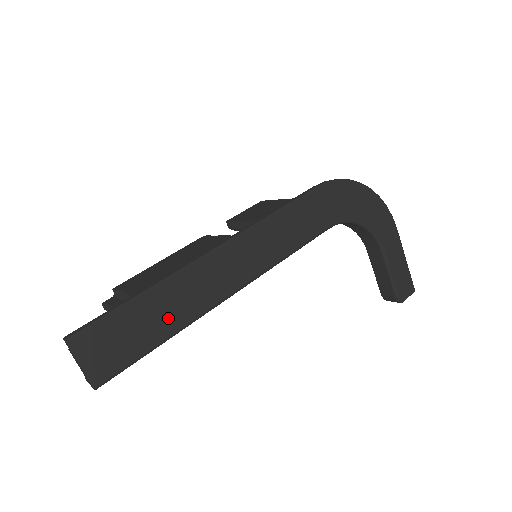
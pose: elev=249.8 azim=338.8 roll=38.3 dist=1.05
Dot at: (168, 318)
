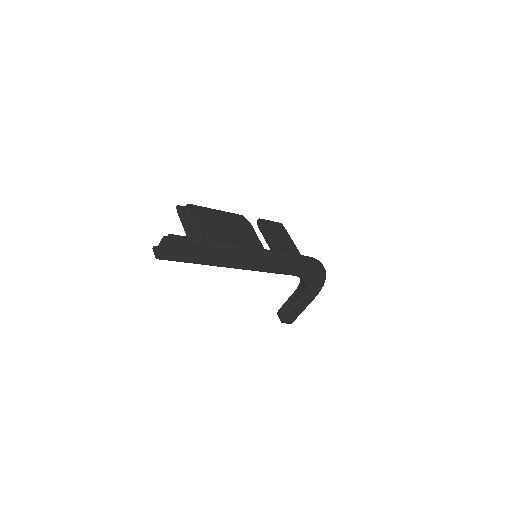
Dot at: (206, 257)
